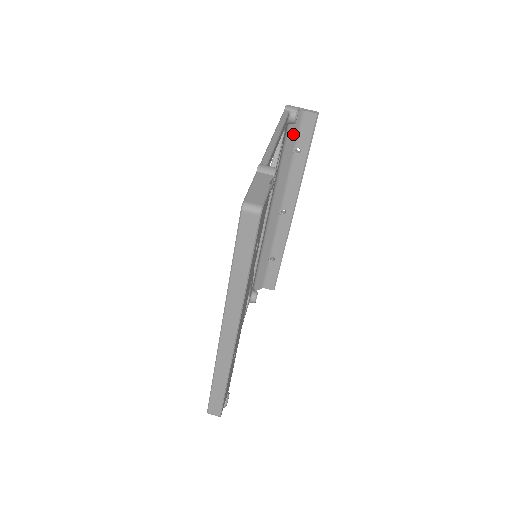
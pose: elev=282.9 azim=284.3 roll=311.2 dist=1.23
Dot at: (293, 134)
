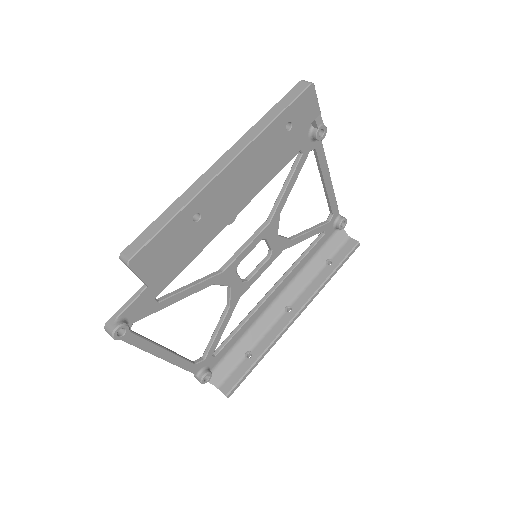
Dot at: (333, 247)
